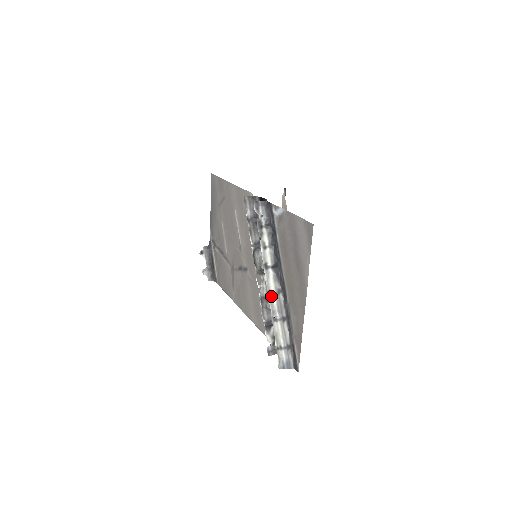
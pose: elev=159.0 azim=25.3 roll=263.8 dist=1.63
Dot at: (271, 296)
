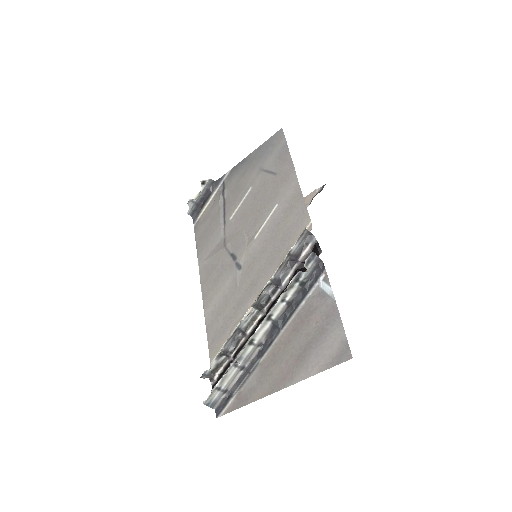
Dot at: (250, 344)
